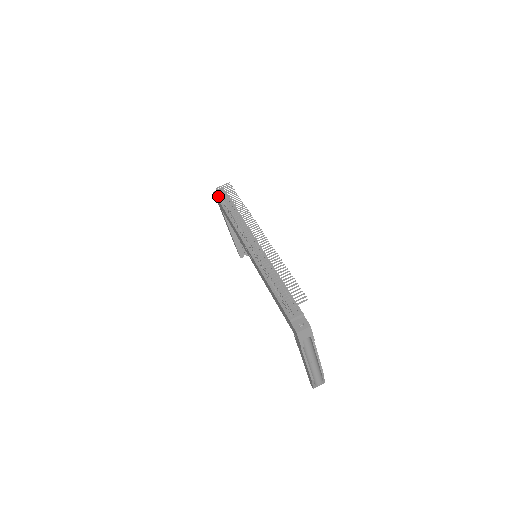
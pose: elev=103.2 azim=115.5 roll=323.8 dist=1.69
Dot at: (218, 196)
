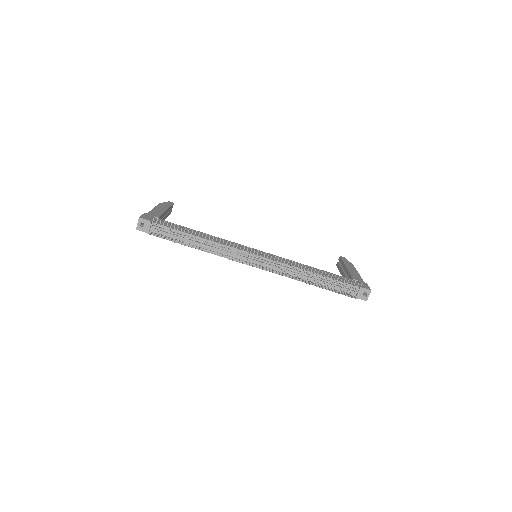
Dot at: occluded
